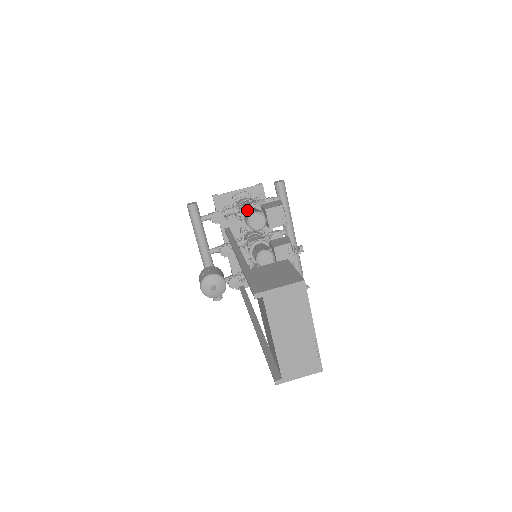
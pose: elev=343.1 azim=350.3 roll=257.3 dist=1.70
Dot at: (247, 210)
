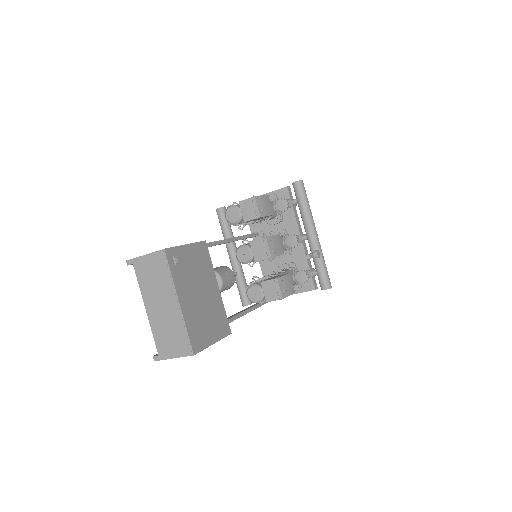
Dot at: occluded
